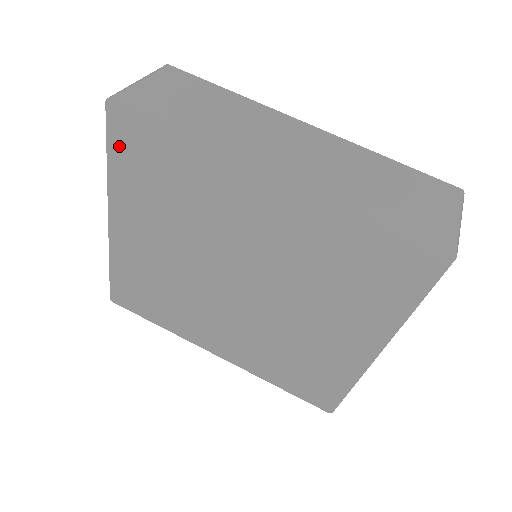
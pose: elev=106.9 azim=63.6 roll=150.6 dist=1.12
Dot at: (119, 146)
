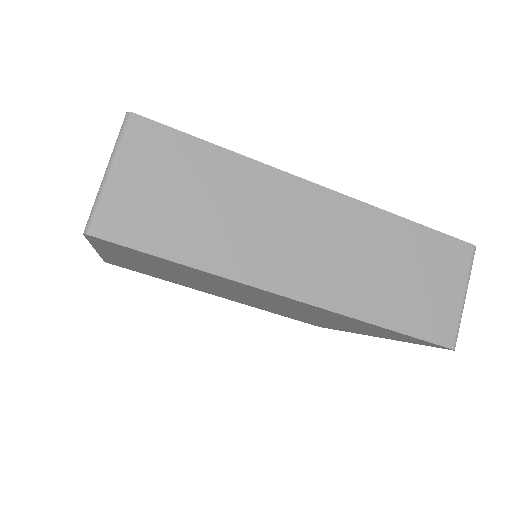
Dot at: (105, 246)
